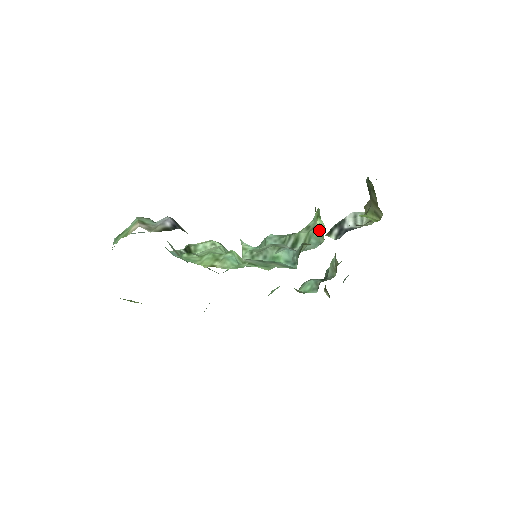
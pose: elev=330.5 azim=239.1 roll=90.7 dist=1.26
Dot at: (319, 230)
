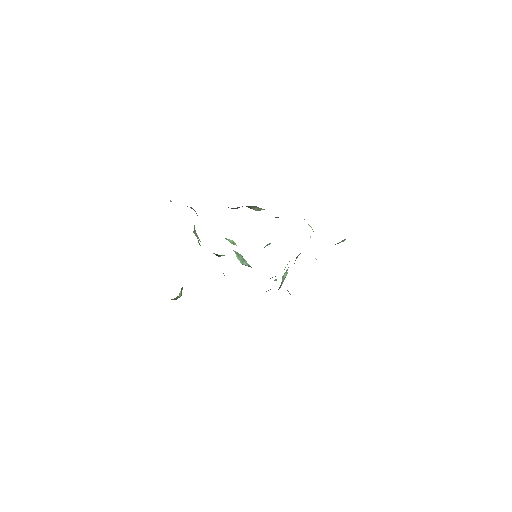
Dot at: occluded
